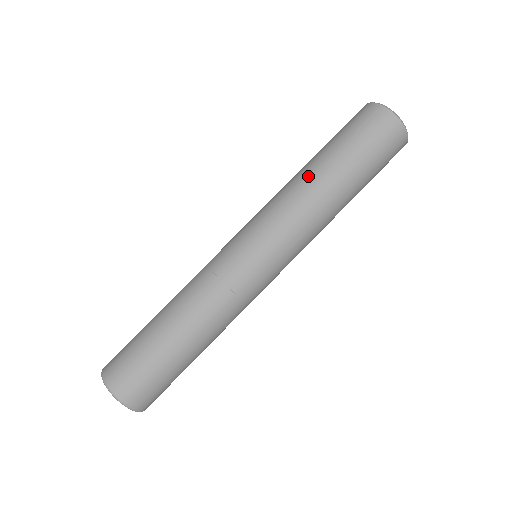
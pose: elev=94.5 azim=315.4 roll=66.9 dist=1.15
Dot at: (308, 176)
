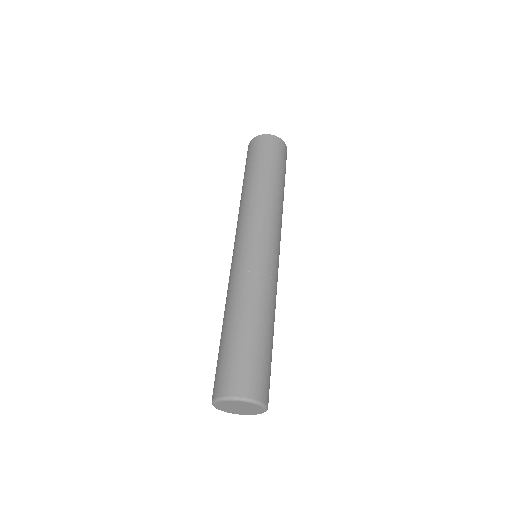
Dot at: (259, 187)
